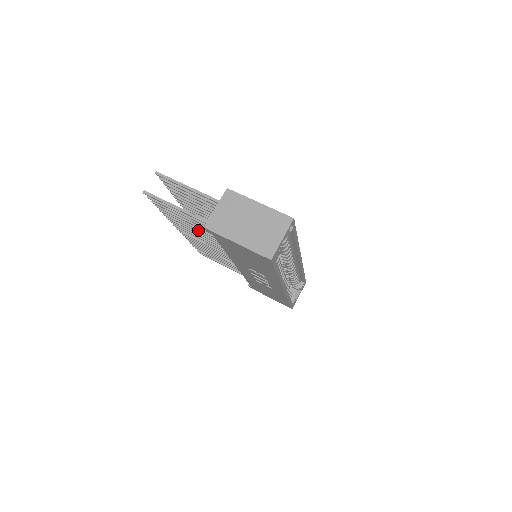
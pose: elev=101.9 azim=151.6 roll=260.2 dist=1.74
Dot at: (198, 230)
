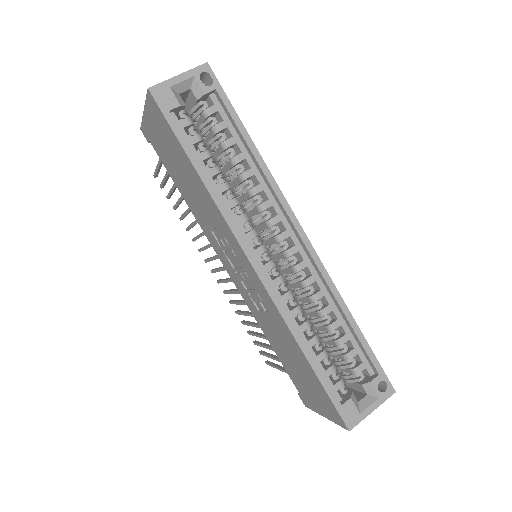
Dot at: occluded
